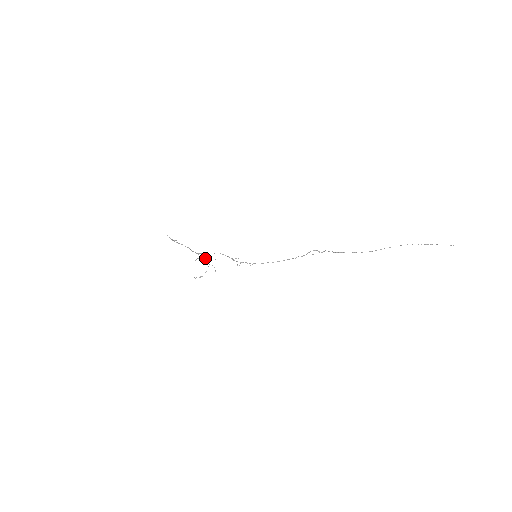
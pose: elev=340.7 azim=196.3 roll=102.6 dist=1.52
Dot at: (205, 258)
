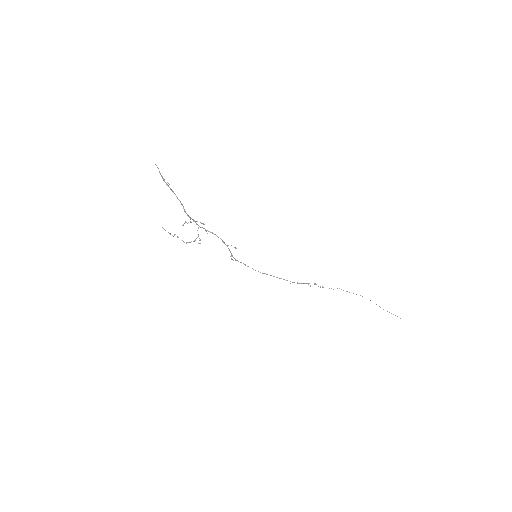
Dot at: occluded
